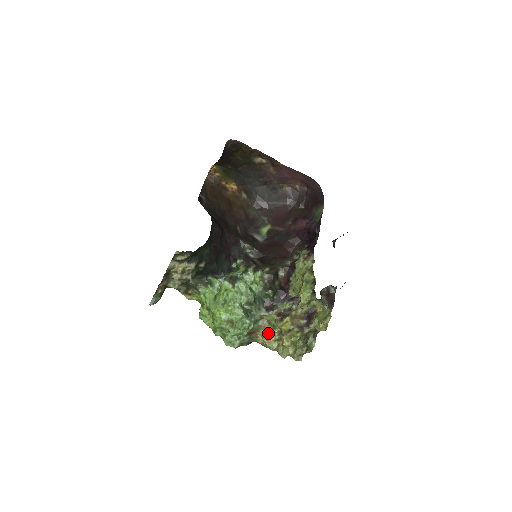
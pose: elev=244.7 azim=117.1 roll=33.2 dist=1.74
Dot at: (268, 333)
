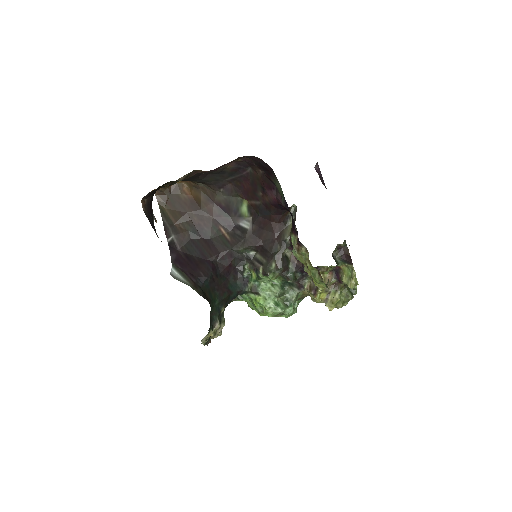
Dot at: occluded
